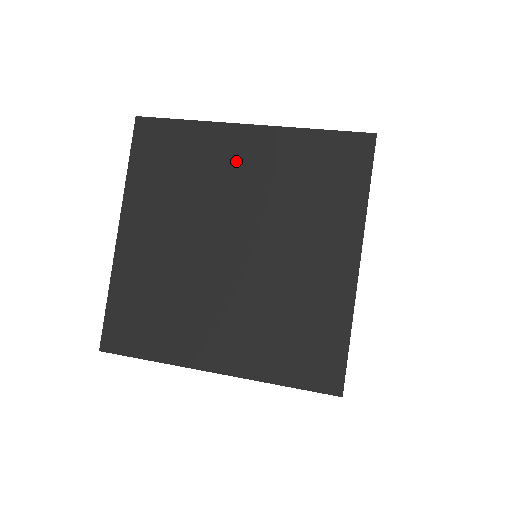
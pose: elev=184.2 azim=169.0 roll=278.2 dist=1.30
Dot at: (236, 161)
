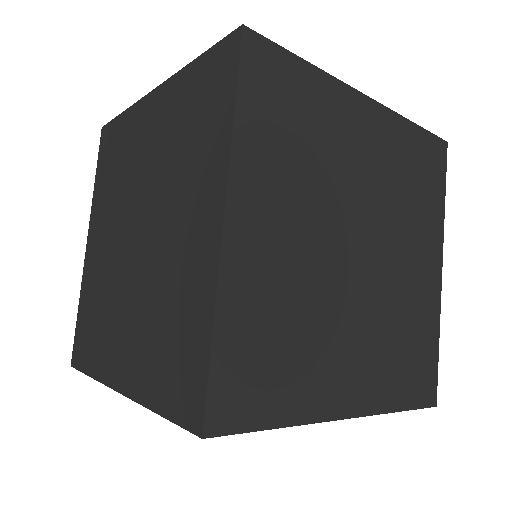
Dot at: (144, 135)
